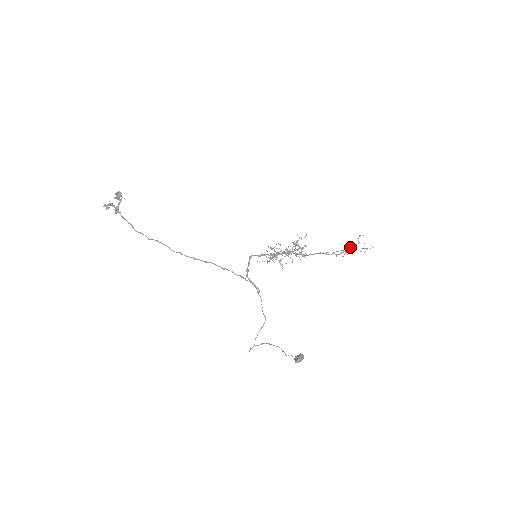
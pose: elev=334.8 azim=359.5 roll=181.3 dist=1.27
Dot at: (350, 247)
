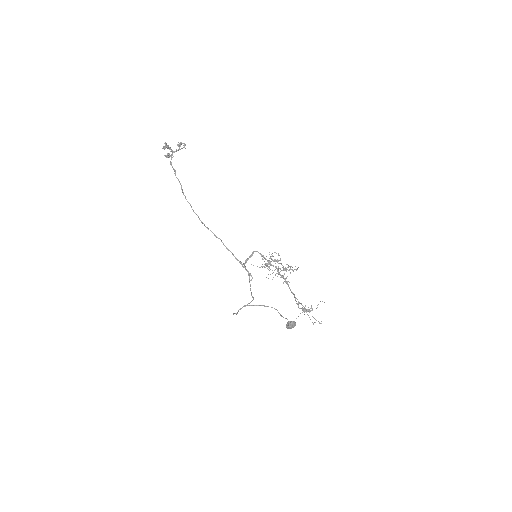
Dot at: (309, 309)
